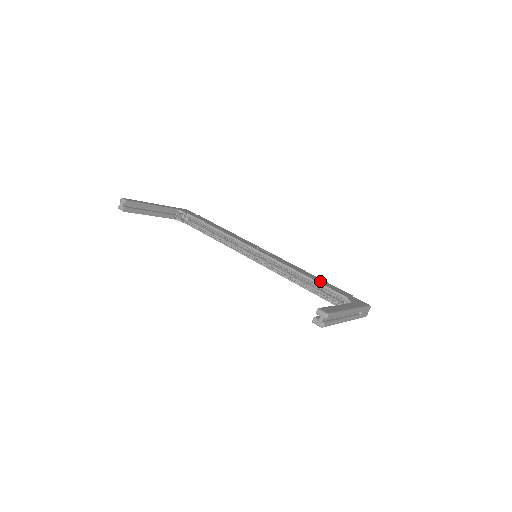
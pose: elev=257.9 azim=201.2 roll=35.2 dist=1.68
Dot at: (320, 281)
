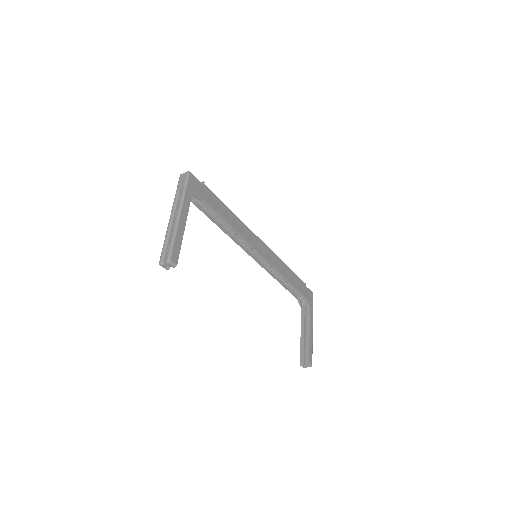
Dot at: (294, 281)
